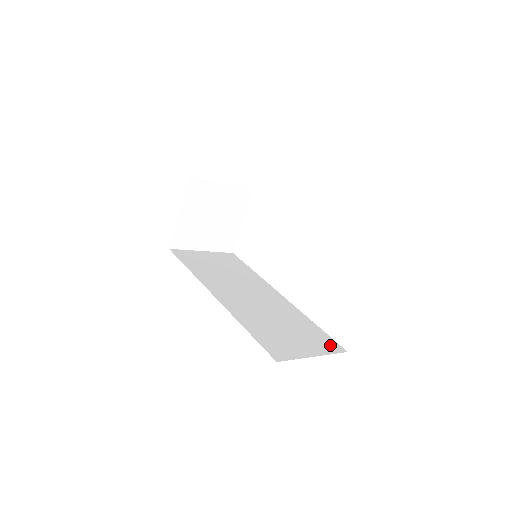
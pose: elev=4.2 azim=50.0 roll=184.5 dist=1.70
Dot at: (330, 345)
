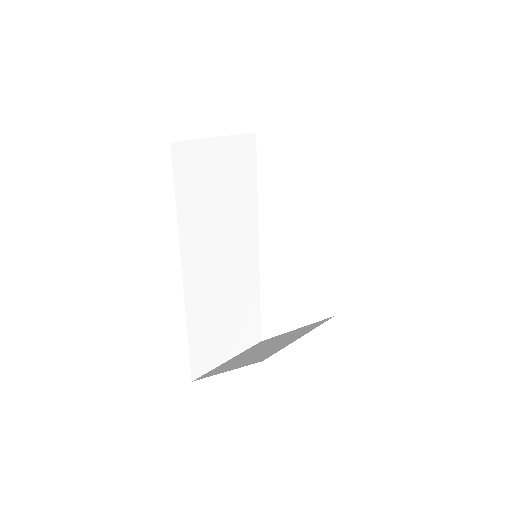
Dot at: (252, 336)
